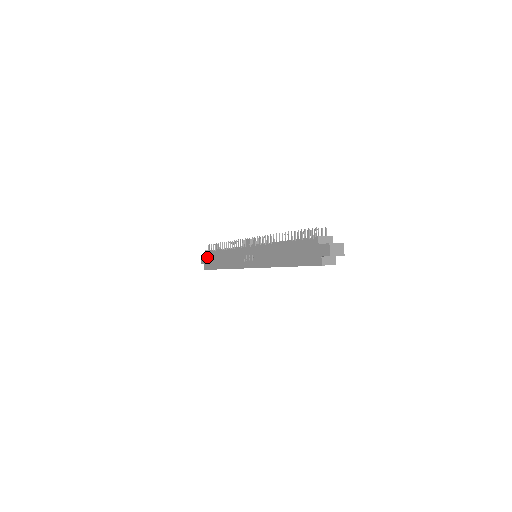
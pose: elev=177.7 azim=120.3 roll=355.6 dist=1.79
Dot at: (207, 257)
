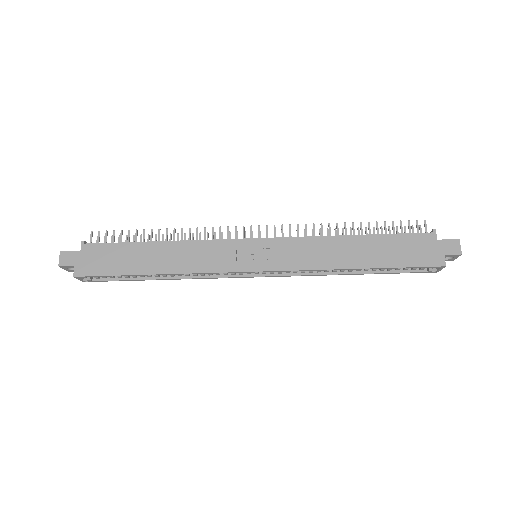
Dot at: (91, 252)
